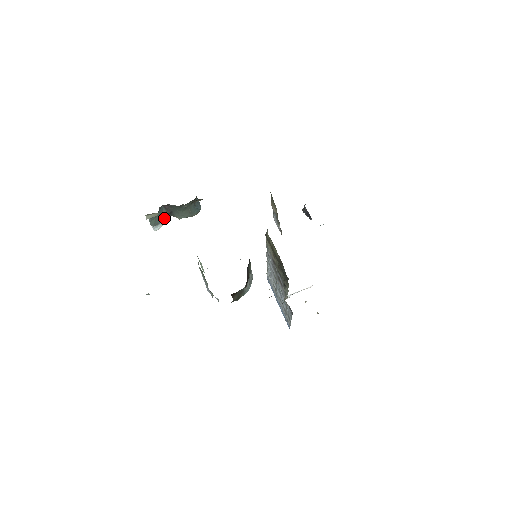
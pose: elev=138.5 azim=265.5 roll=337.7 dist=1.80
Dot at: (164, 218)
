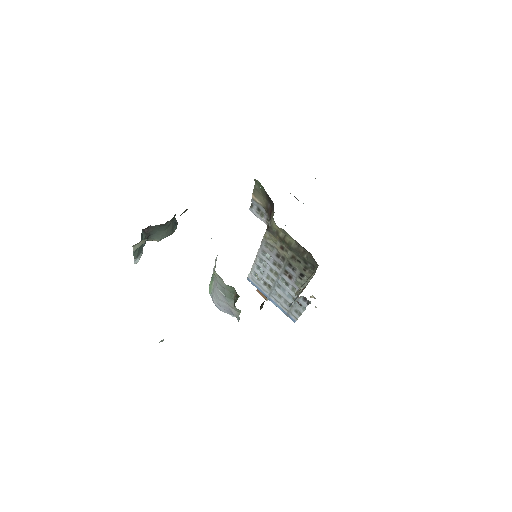
Dot at: occluded
